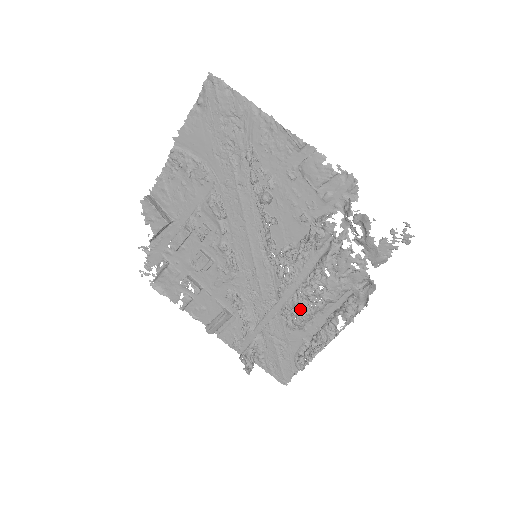
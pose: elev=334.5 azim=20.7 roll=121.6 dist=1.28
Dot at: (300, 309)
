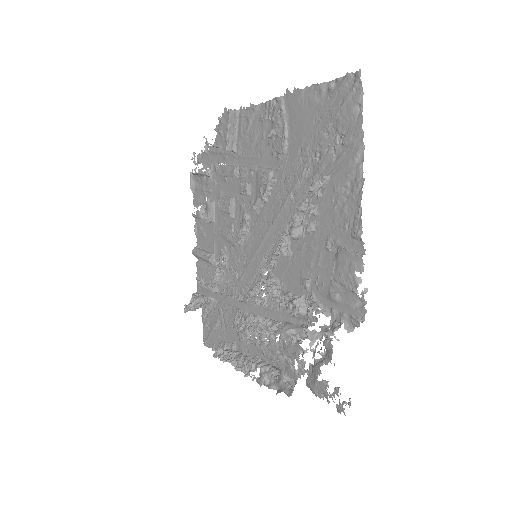
Dot at: (244, 328)
